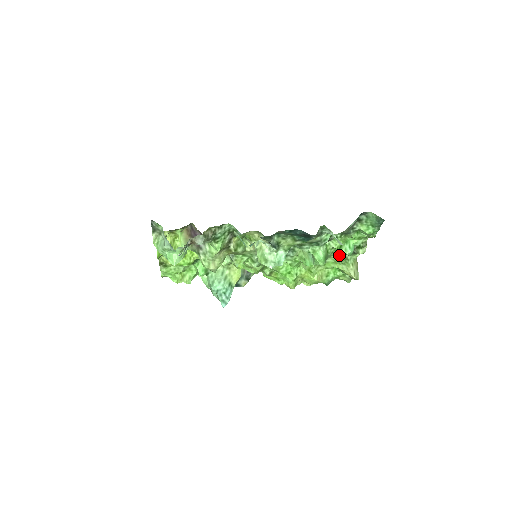
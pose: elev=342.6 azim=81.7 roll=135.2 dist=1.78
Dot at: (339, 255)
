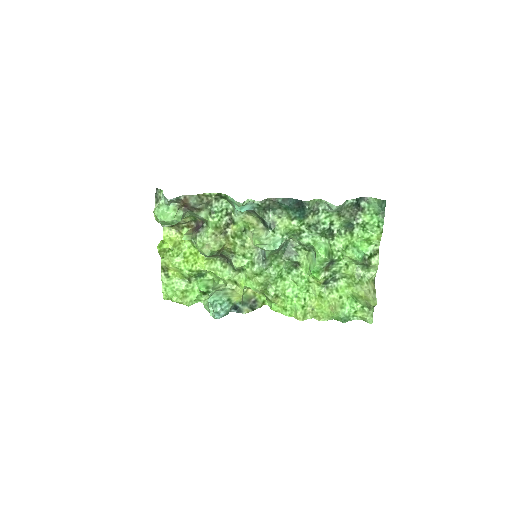
Dot at: (349, 268)
